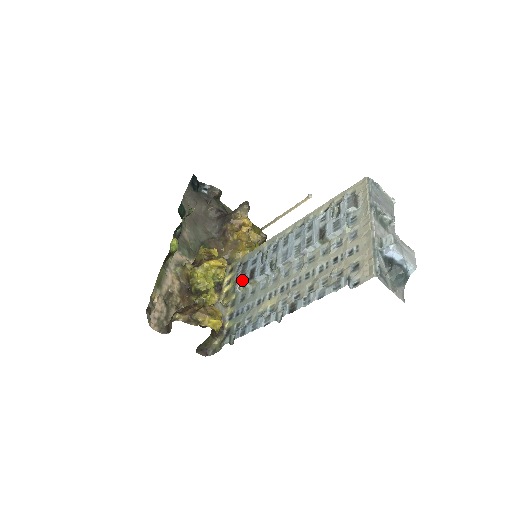
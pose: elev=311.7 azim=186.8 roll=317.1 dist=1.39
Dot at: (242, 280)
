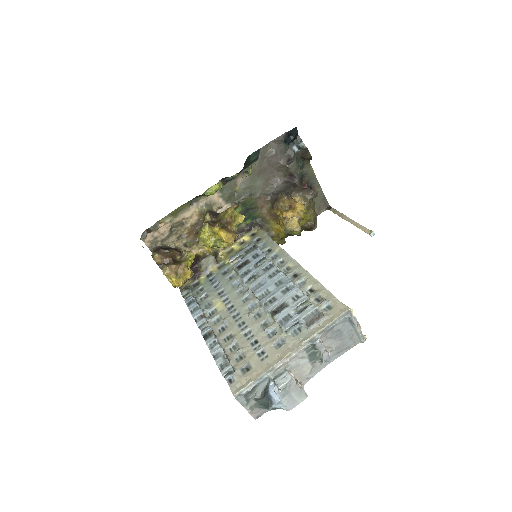
Dot at: (241, 257)
